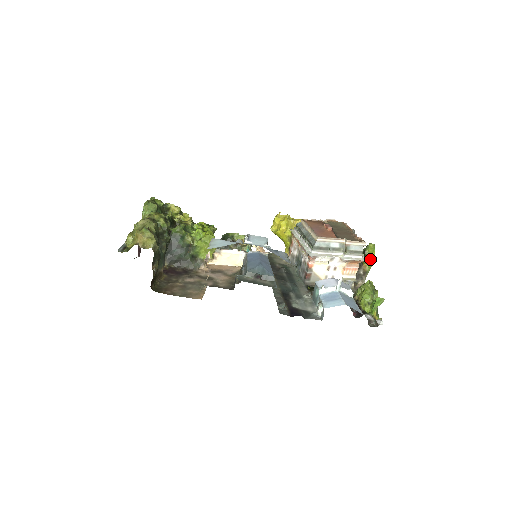
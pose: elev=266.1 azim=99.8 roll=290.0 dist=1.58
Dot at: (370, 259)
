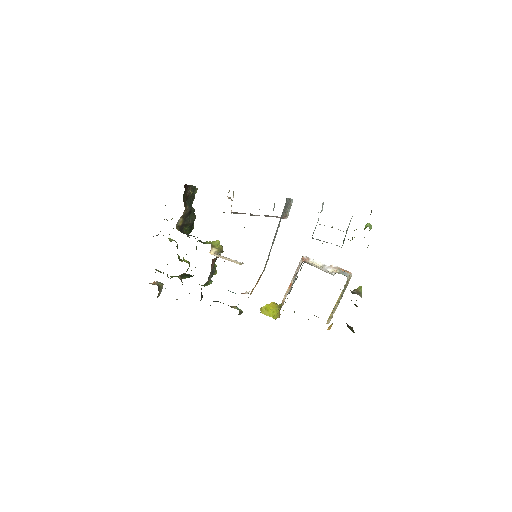
Dot at: occluded
